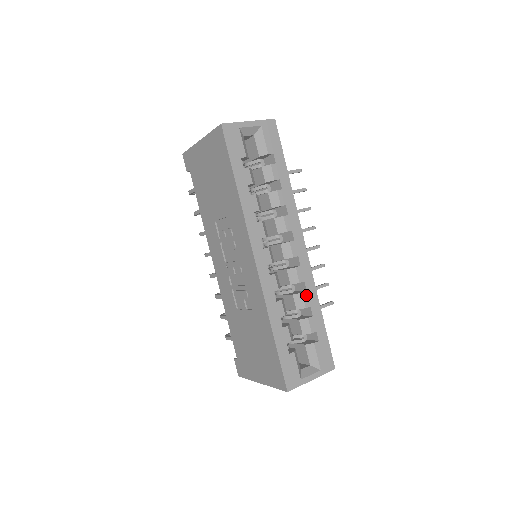
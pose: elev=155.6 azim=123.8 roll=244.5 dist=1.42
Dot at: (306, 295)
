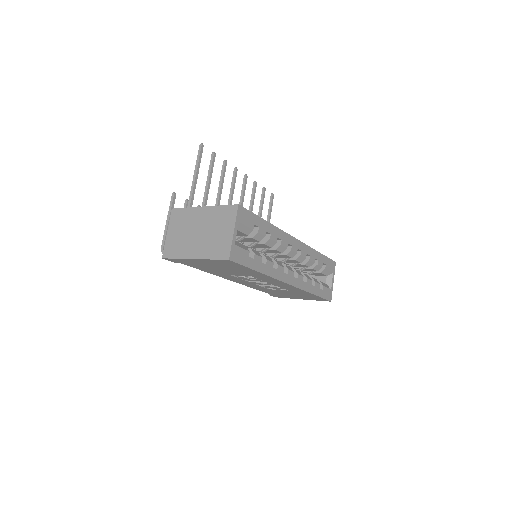
Dot at: (311, 258)
